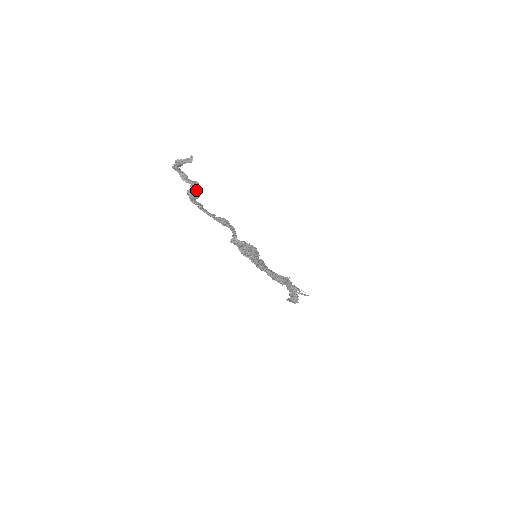
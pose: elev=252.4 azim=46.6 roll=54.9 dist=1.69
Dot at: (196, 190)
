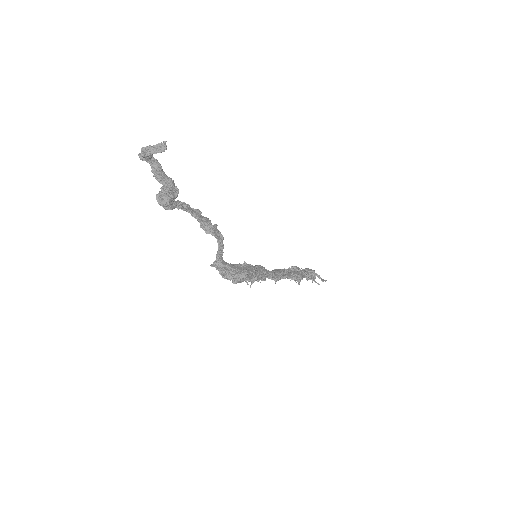
Dot at: (169, 194)
